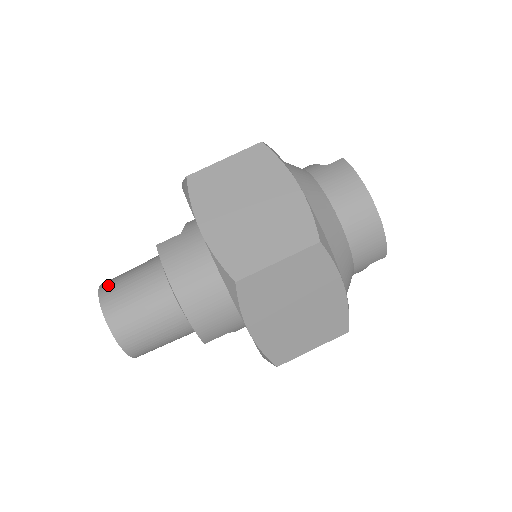
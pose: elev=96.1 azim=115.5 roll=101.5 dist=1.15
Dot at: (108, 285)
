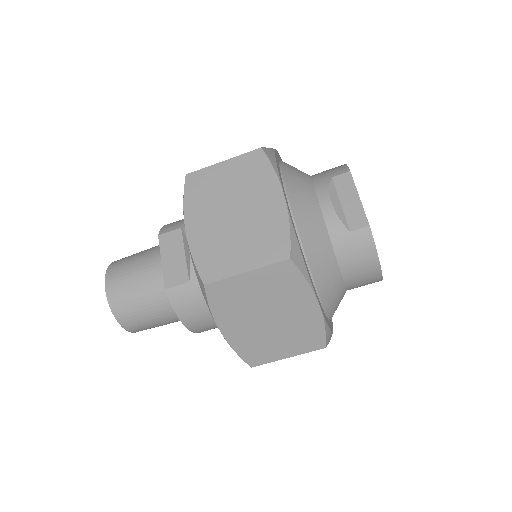
Dot at: (117, 299)
